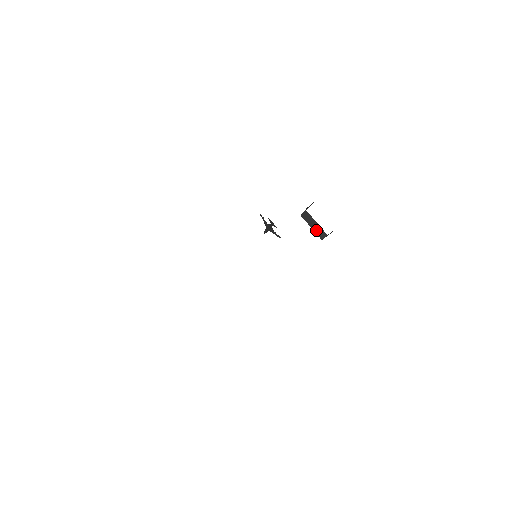
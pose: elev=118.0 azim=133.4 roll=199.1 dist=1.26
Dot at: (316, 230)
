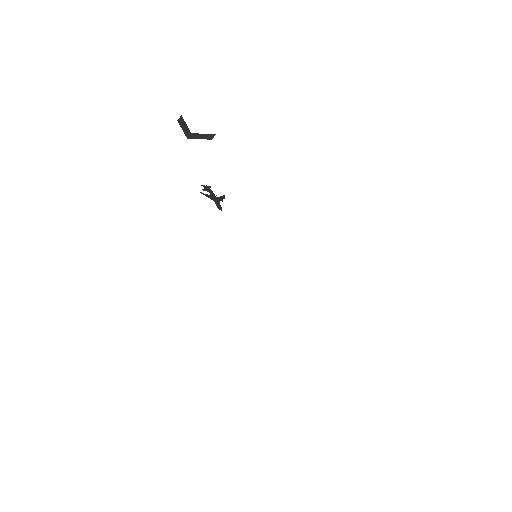
Dot at: (204, 138)
